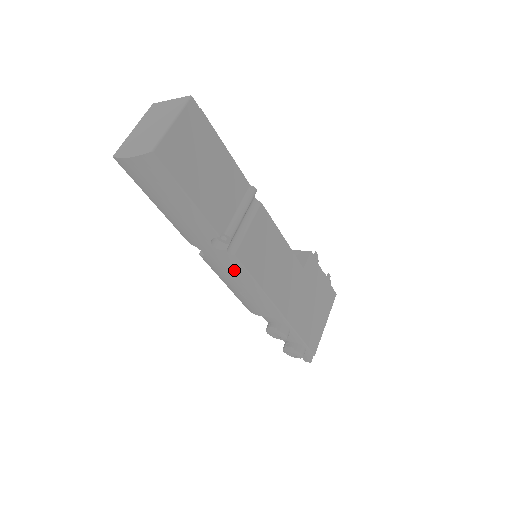
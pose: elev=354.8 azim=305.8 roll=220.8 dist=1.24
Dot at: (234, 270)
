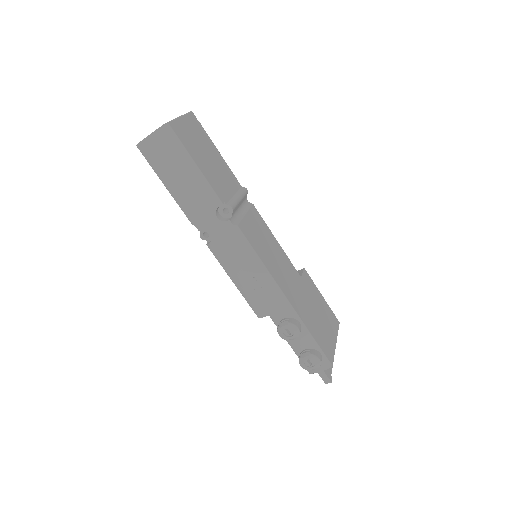
Dot at: (238, 247)
